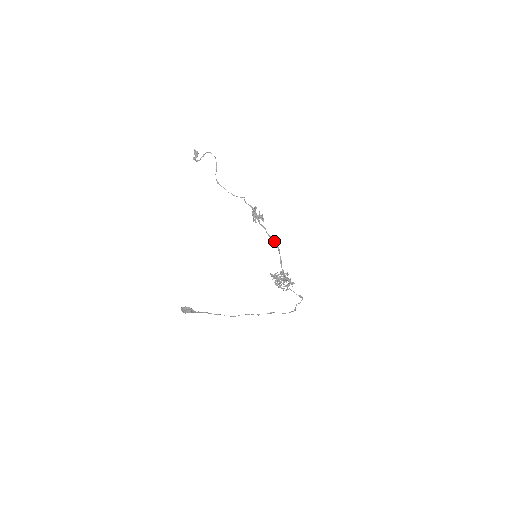
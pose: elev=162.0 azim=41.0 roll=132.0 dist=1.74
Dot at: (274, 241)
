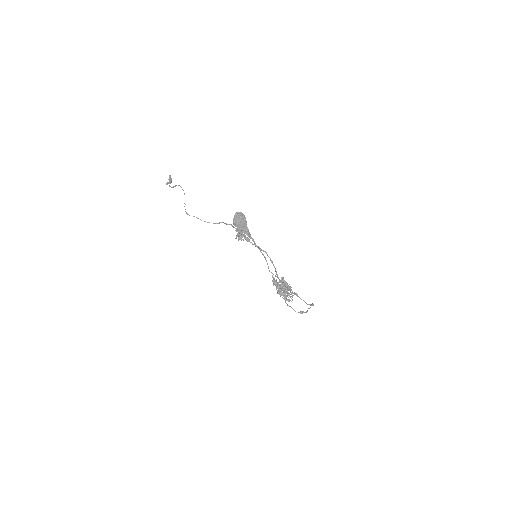
Dot at: occluded
